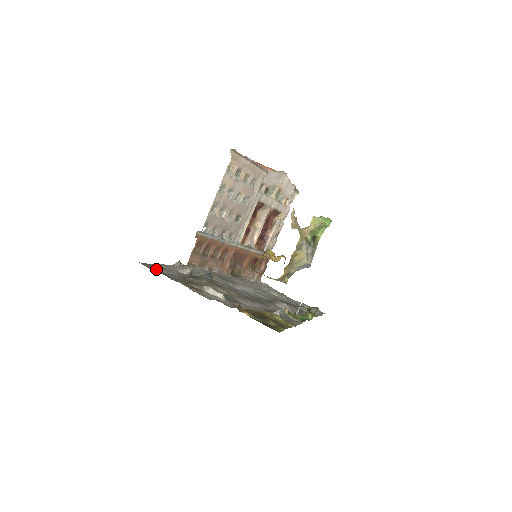
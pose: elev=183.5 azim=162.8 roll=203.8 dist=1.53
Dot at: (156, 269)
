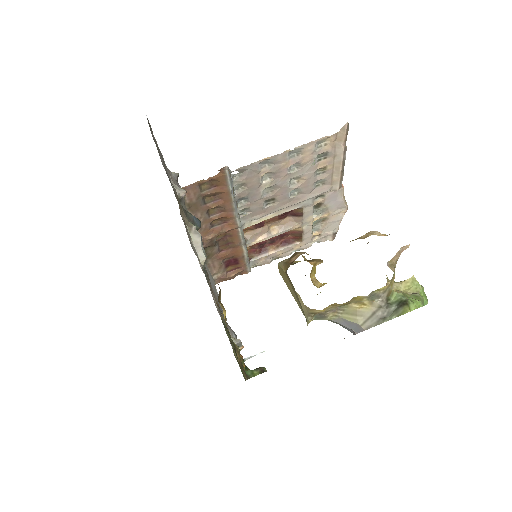
Dot at: (157, 145)
